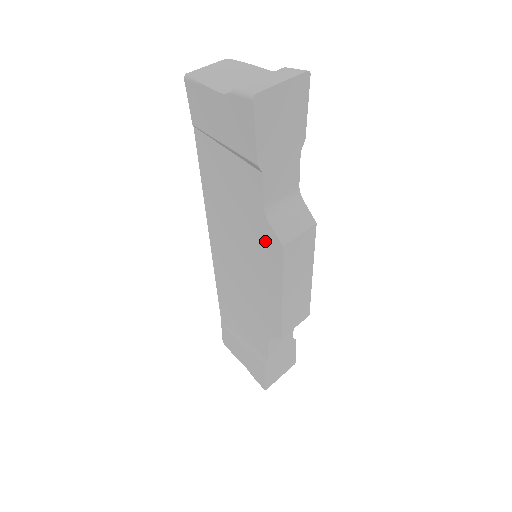
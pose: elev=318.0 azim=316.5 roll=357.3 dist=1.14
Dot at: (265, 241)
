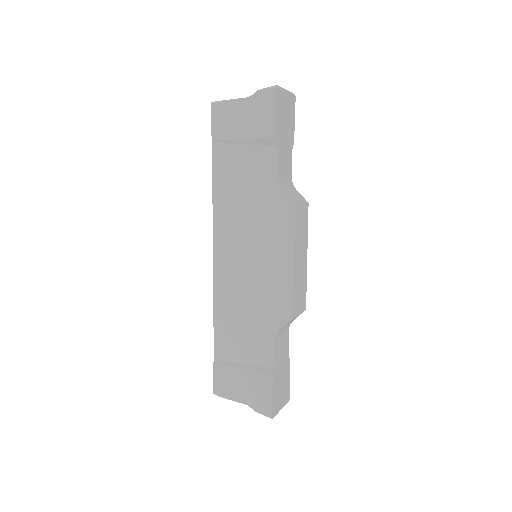
Dot at: (277, 210)
